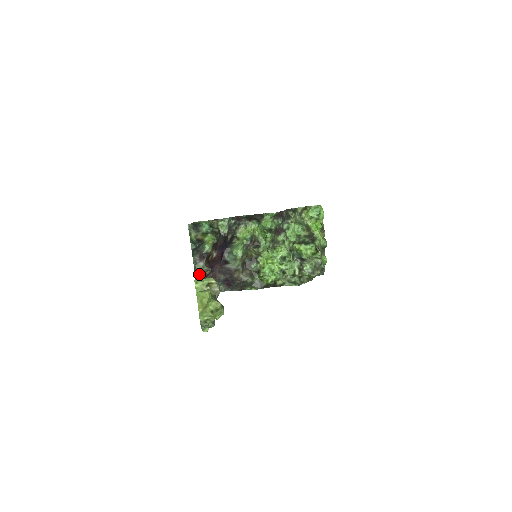
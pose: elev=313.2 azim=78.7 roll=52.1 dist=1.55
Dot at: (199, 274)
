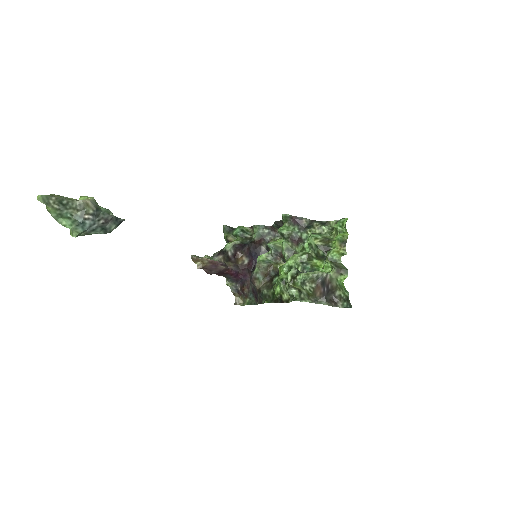
Dot at: (194, 256)
